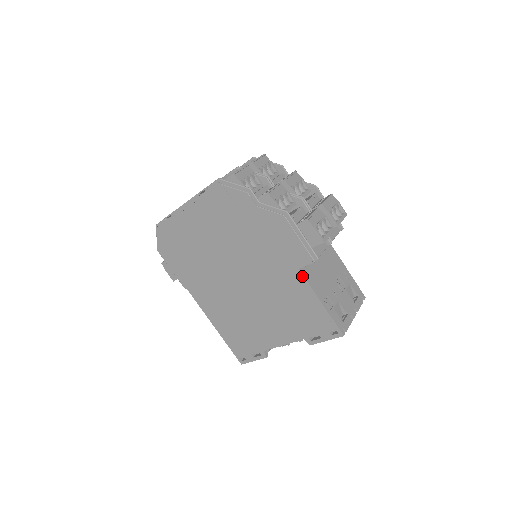
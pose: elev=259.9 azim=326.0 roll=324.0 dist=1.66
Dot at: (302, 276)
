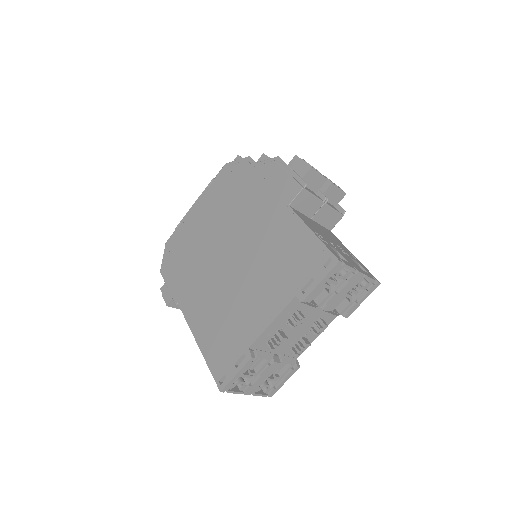
Dot at: (291, 211)
